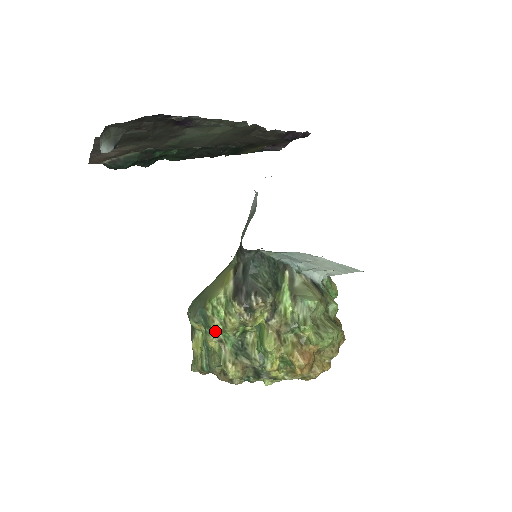
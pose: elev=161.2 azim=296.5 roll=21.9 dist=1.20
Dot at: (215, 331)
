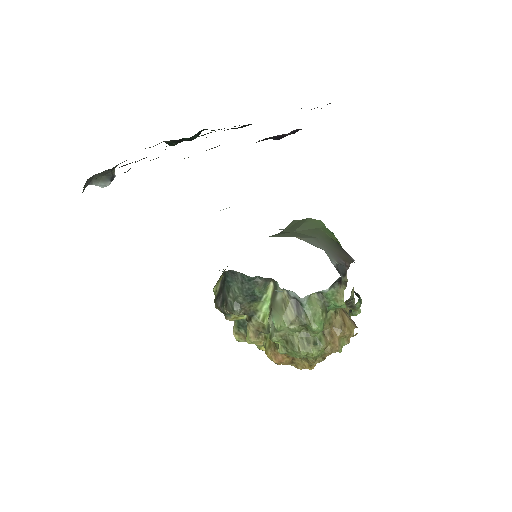
Dot at: occluded
